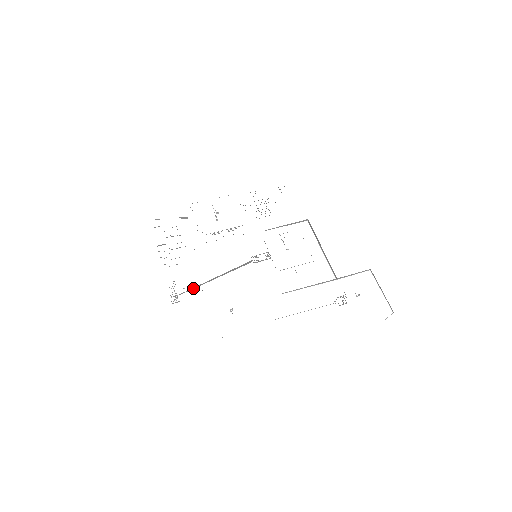
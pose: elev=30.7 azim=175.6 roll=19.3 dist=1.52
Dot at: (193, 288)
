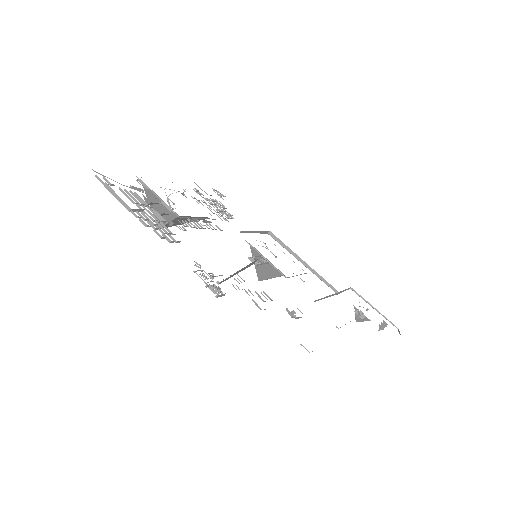
Dot at: (227, 278)
